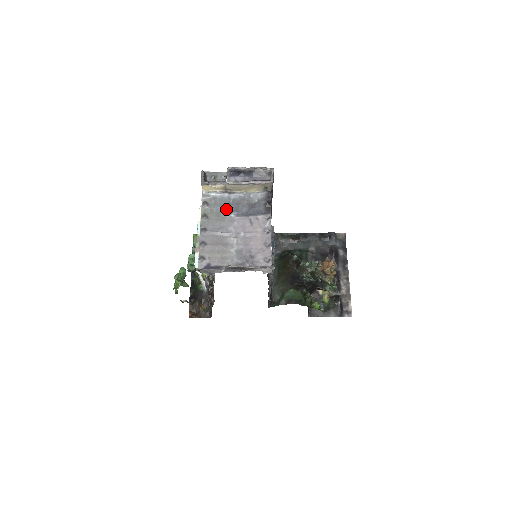
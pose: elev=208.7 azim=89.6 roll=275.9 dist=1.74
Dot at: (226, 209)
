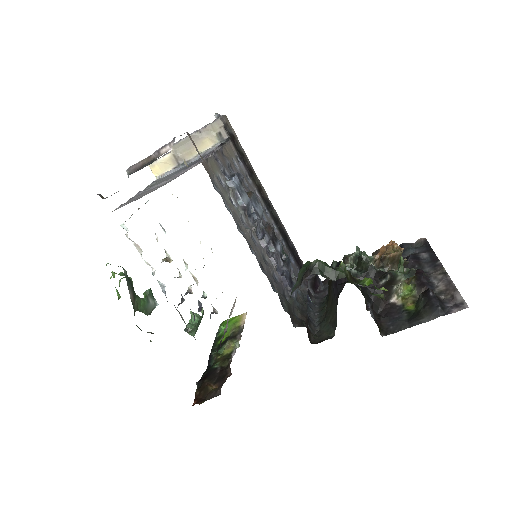
Dot at: occluded
